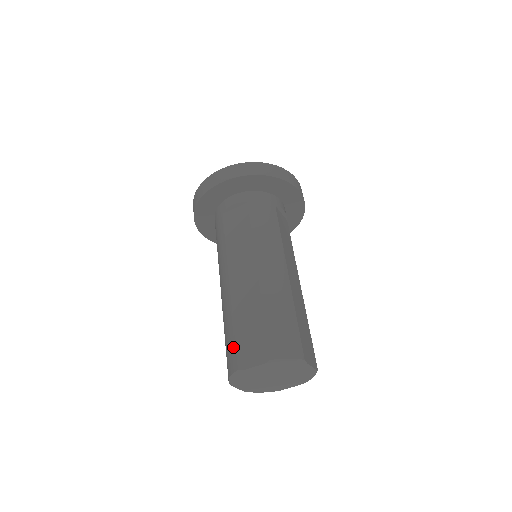
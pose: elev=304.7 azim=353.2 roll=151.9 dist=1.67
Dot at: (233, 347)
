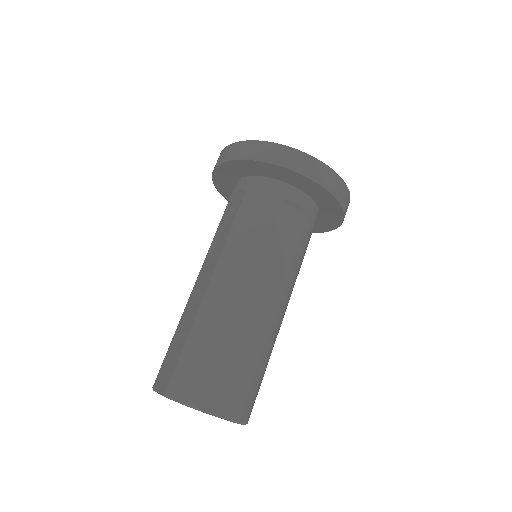
Dot at: (163, 361)
